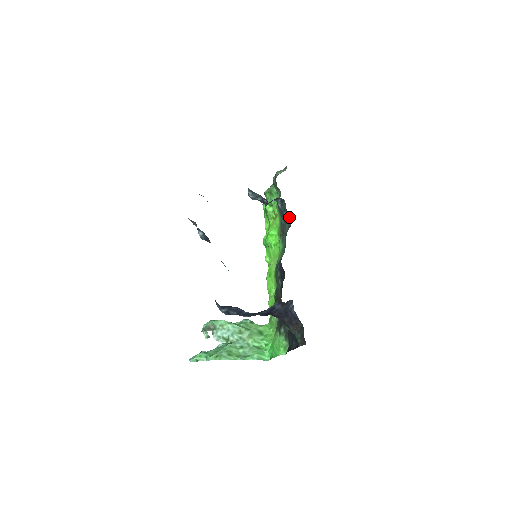
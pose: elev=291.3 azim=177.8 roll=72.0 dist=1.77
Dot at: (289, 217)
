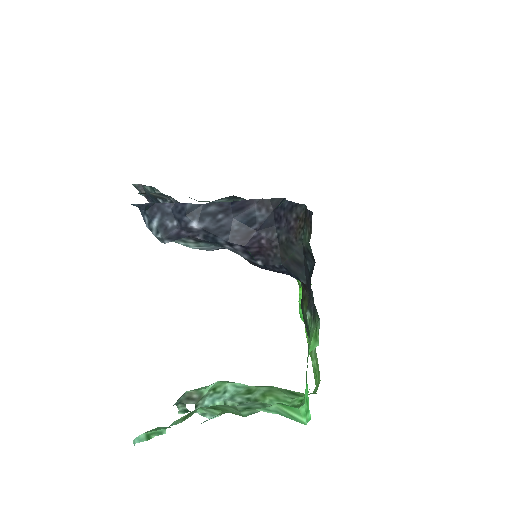
Dot at: occluded
